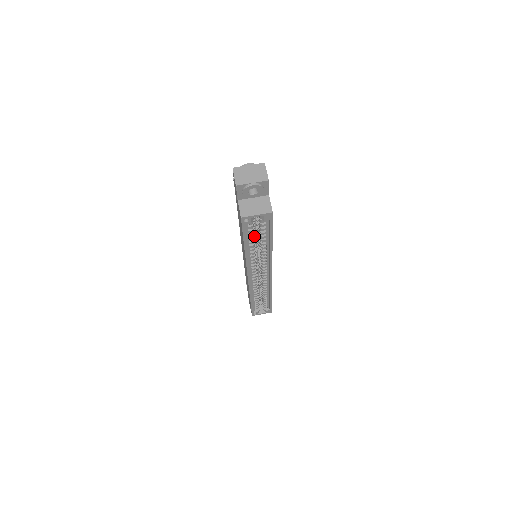
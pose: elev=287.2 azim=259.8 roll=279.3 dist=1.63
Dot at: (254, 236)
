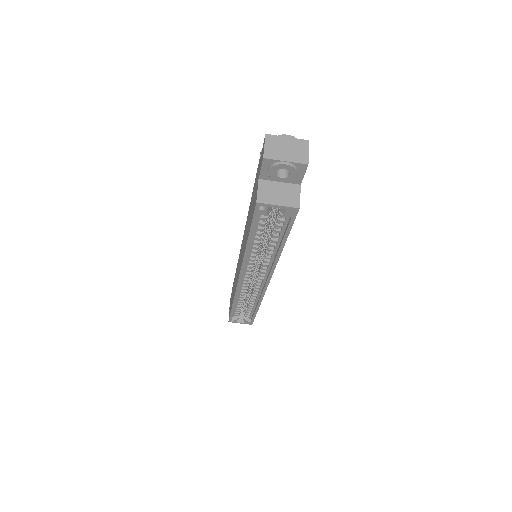
Dot at: (264, 231)
